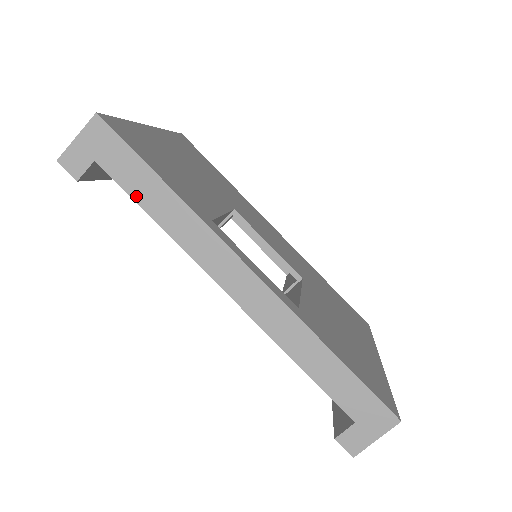
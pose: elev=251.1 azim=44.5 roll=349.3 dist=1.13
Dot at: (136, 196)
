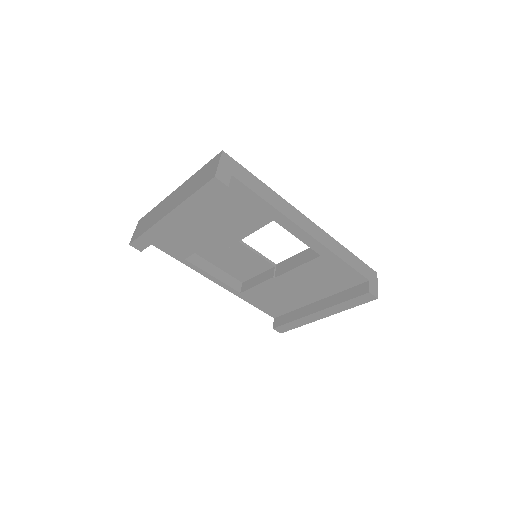
Dot at: (256, 191)
